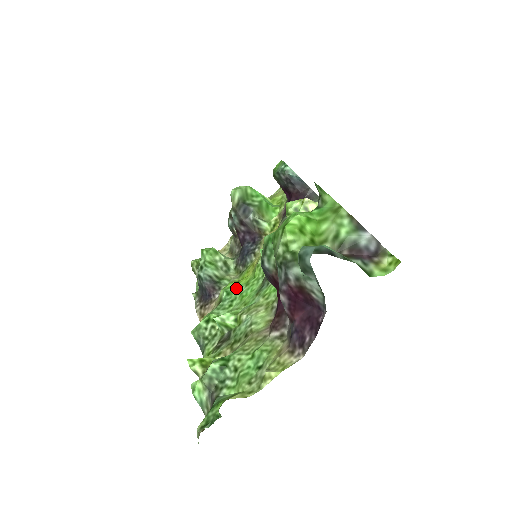
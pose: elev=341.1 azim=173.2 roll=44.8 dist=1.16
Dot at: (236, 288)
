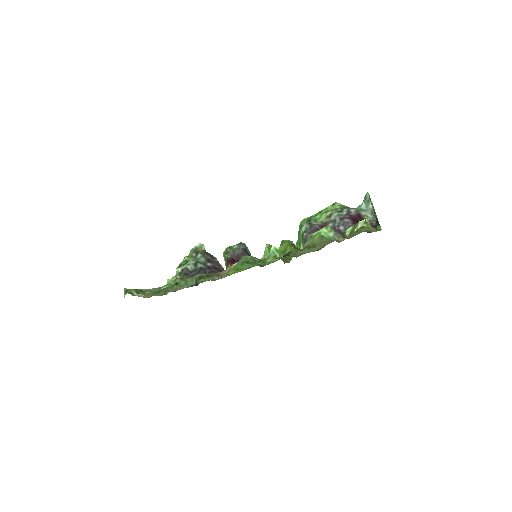
Dot at: (247, 265)
